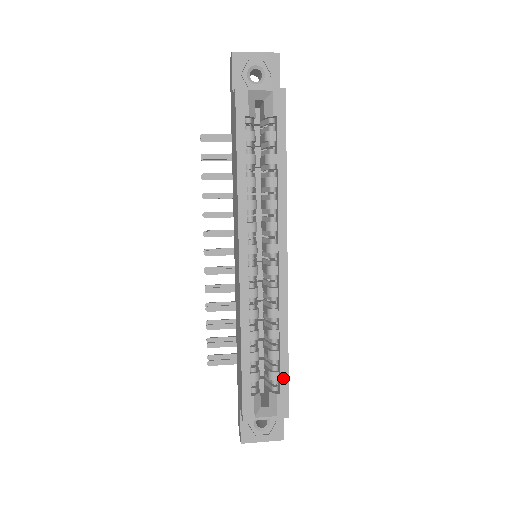
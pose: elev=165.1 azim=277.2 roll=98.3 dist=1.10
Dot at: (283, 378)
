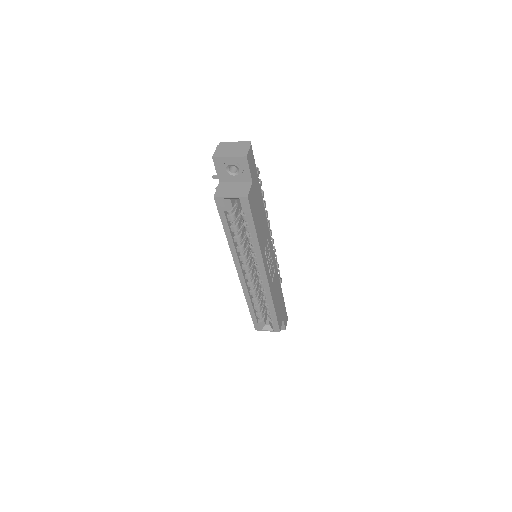
Dot at: (274, 319)
